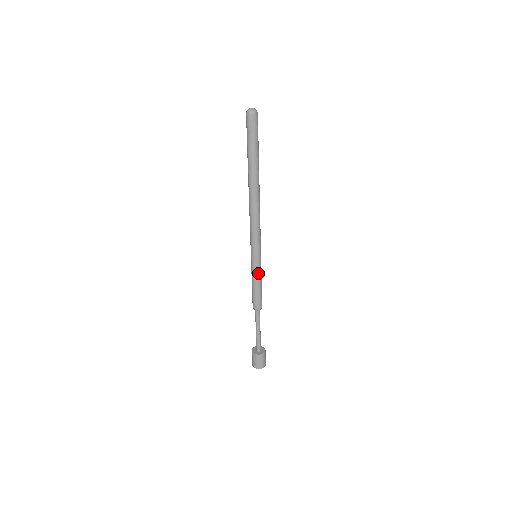
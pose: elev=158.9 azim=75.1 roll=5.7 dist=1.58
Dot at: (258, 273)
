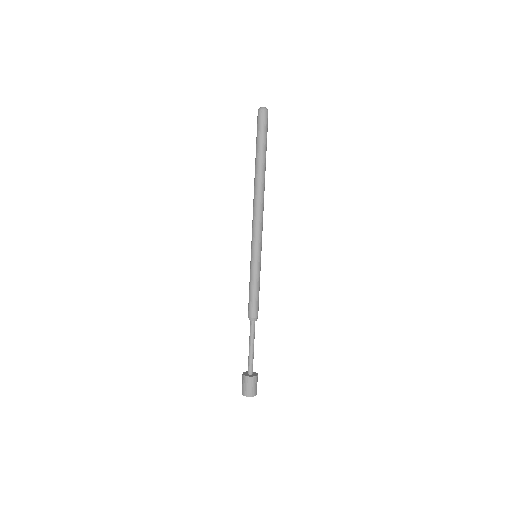
Dot at: (258, 274)
